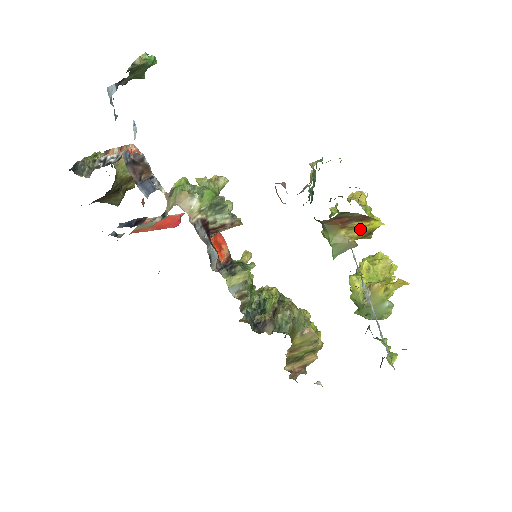
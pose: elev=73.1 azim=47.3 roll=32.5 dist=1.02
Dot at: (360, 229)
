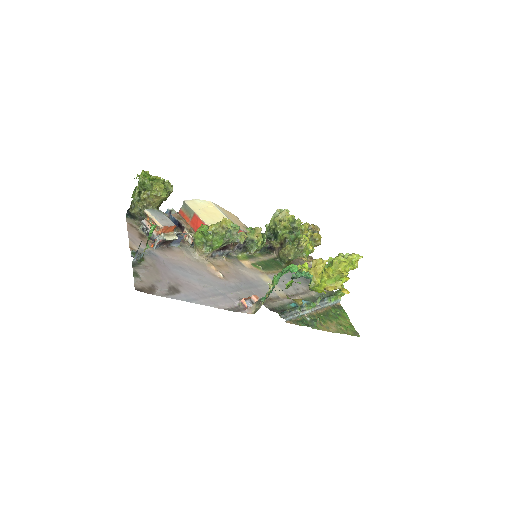
Dot at: occluded
